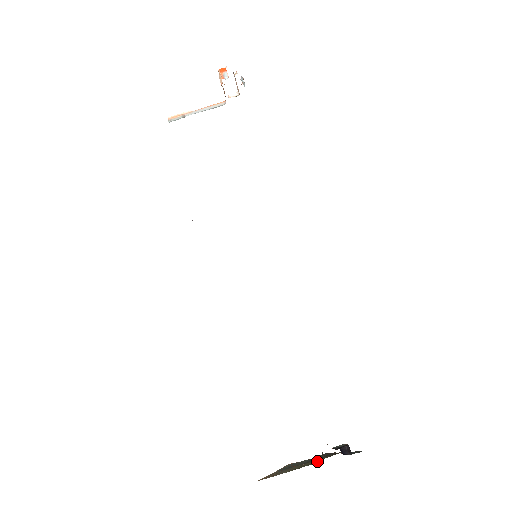
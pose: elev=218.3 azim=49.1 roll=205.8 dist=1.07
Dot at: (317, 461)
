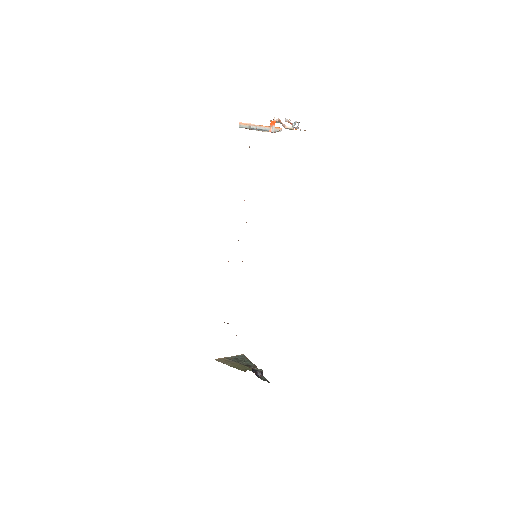
Dot at: (244, 369)
